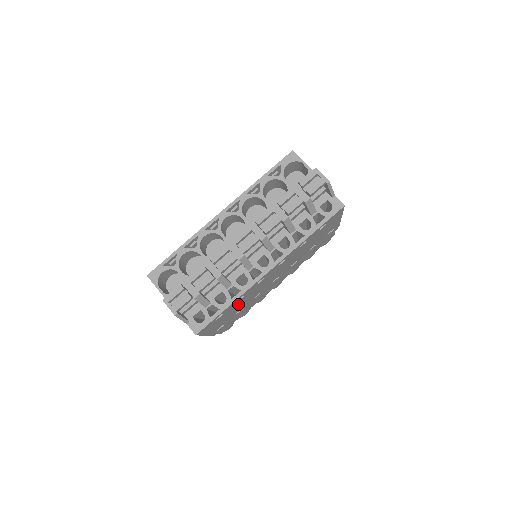
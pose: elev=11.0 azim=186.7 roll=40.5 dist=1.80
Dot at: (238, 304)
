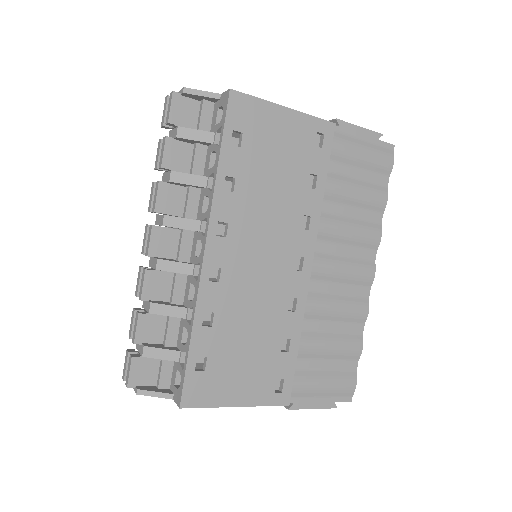
Dot at: (234, 331)
